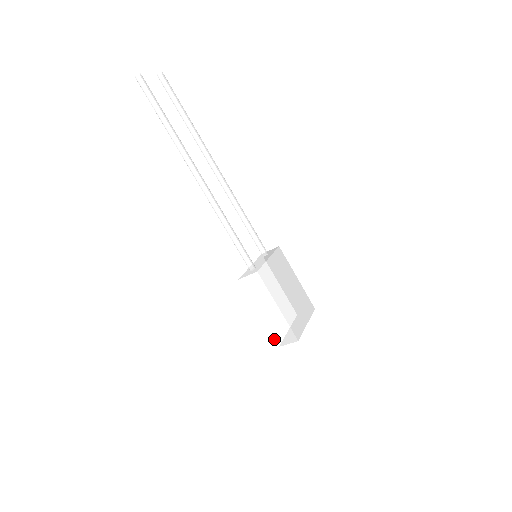
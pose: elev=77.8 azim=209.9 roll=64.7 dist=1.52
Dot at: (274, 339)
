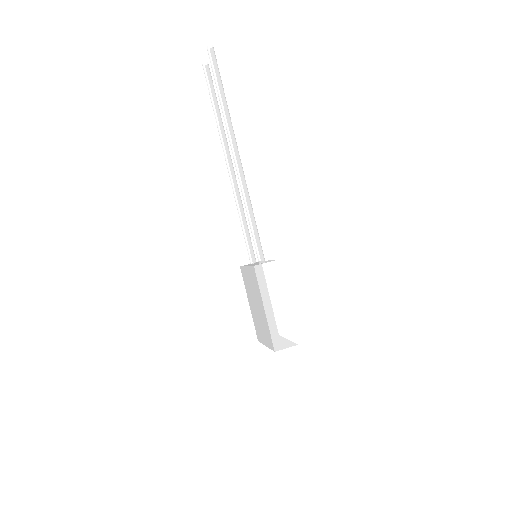
Dot at: (272, 342)
